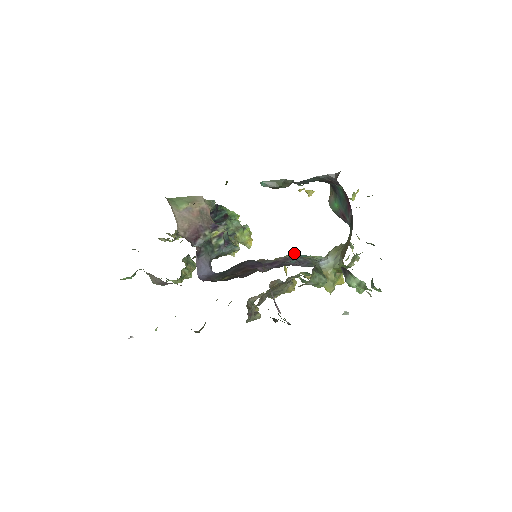
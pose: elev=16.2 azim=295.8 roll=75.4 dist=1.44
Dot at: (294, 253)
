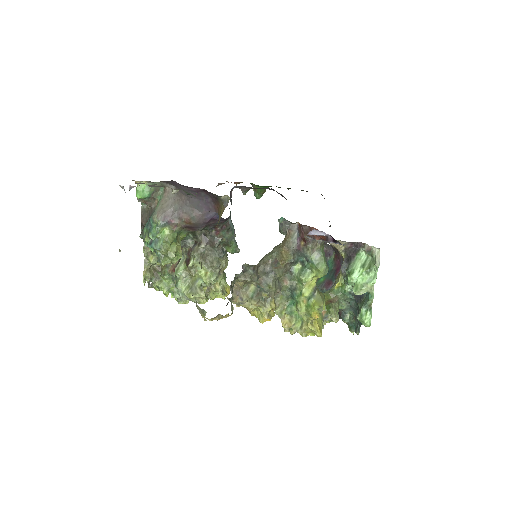
Dot at: occluded
